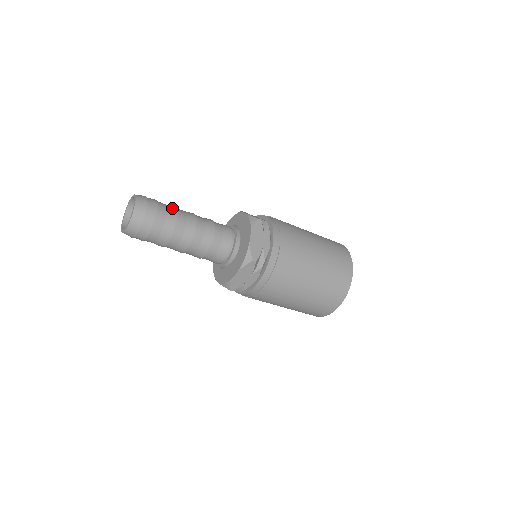
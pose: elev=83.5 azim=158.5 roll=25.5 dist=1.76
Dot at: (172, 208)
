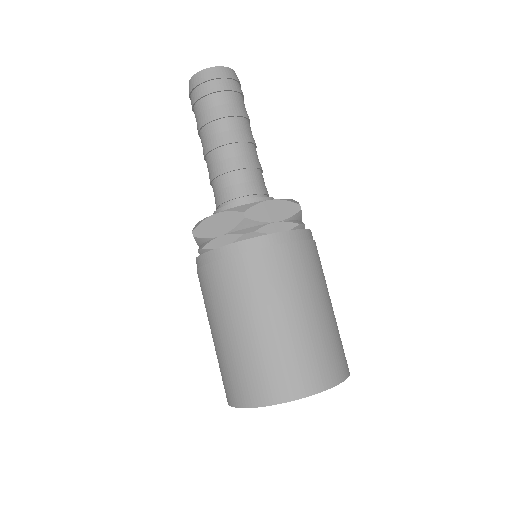
Dot at: (246, 112)
